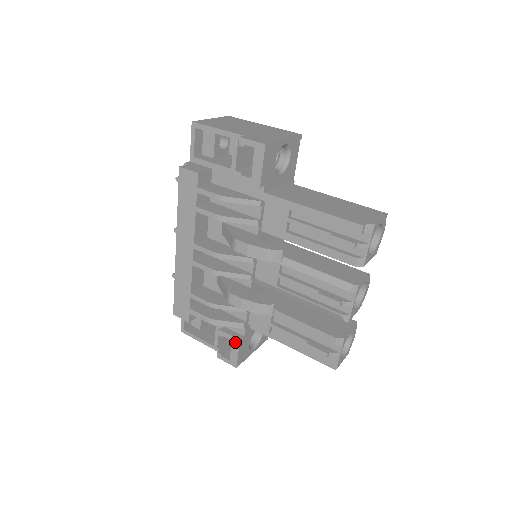
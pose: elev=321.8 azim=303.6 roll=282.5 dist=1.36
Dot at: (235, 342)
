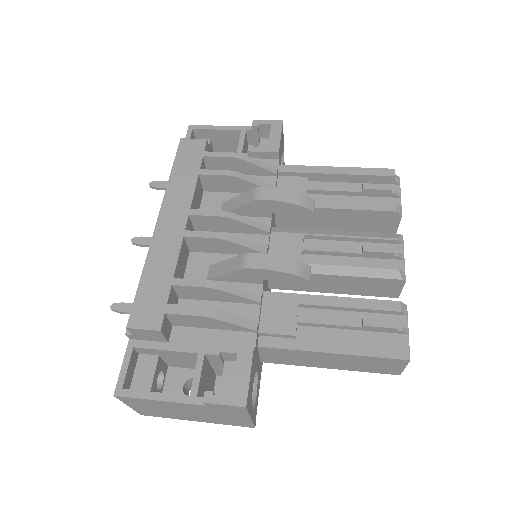
Dot at: (244, 353)
